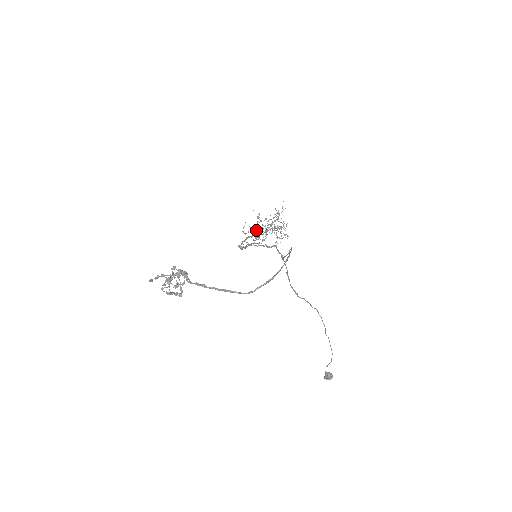
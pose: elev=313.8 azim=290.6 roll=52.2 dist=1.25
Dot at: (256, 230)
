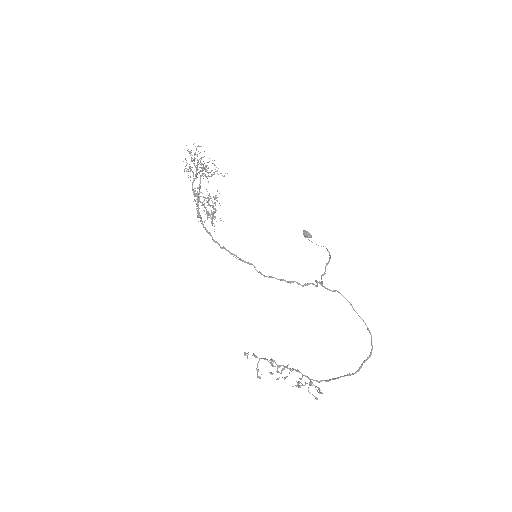
Dot at: (198, 199)
